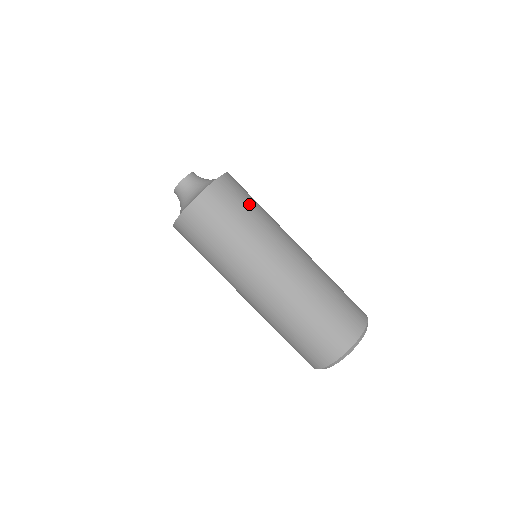
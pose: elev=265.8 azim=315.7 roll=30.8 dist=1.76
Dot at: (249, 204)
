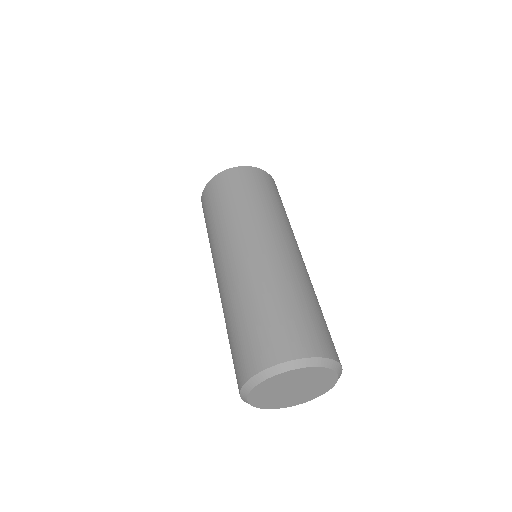
Dot at: (276, 199)
